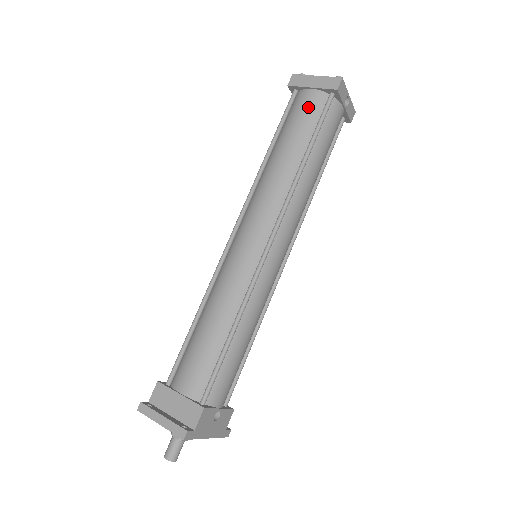
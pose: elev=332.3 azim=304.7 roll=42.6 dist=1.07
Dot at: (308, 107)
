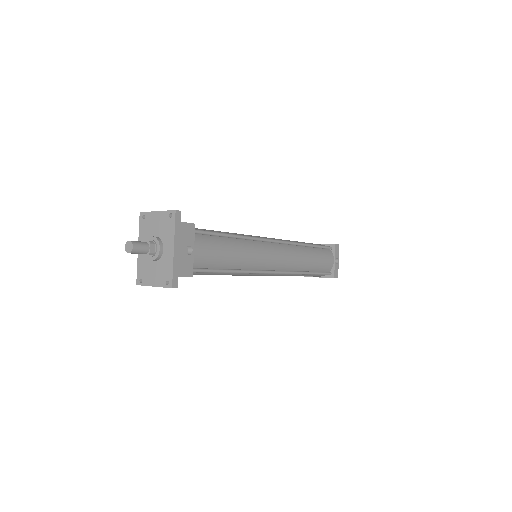
Dot at: occluded
